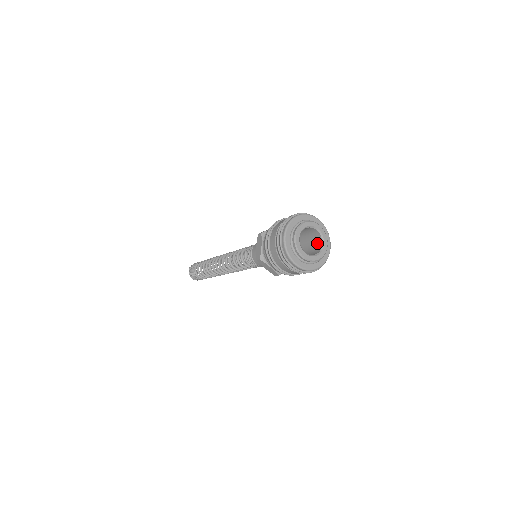
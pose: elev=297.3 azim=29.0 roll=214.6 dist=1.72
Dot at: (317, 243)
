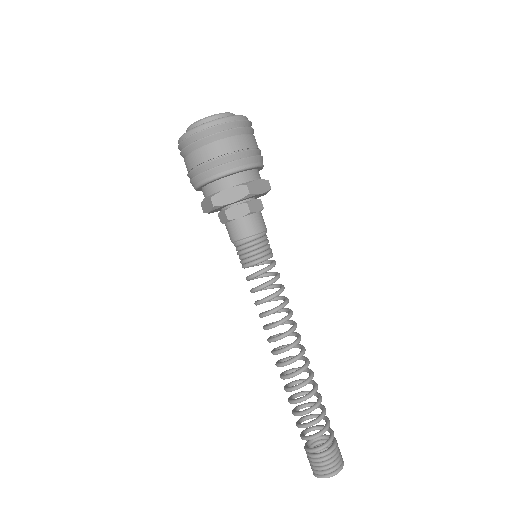
Dot at: occluded
